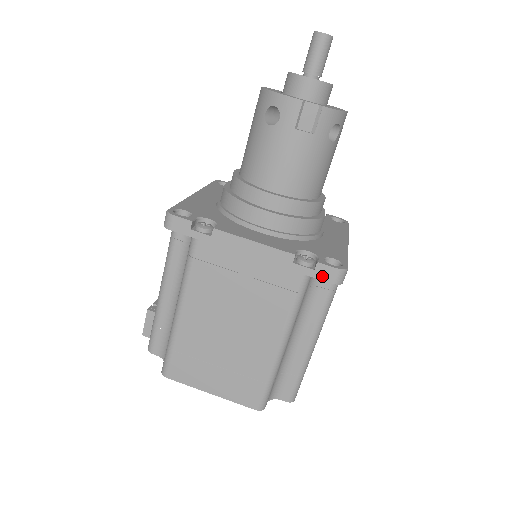
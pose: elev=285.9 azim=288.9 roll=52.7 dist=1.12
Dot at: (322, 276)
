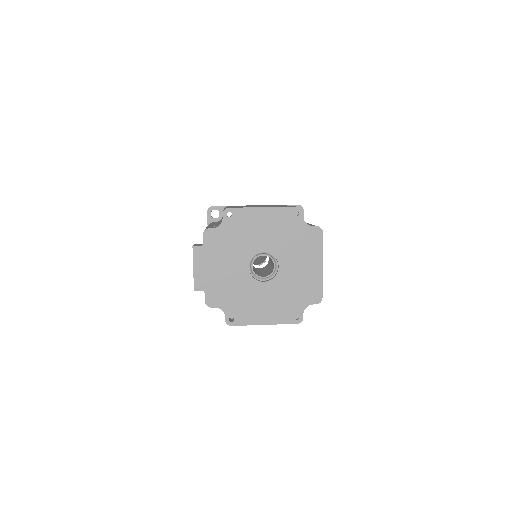
Dot at: (292, 205)
